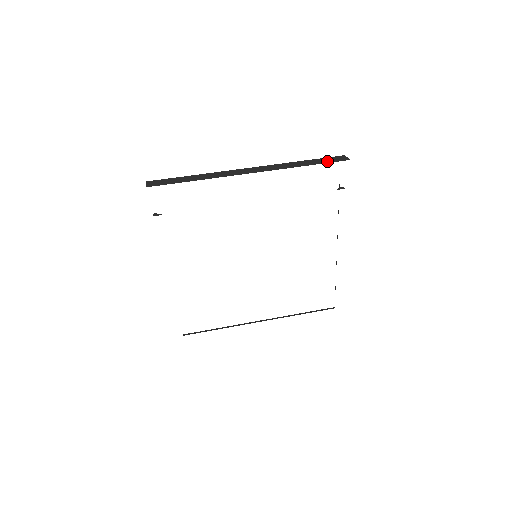
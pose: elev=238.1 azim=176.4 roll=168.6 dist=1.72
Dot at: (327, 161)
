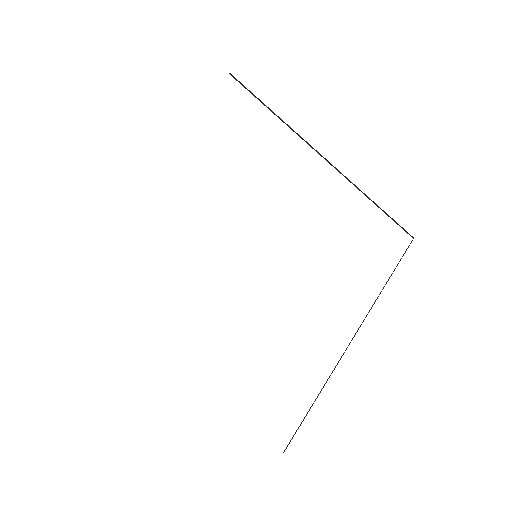
Dot at: occluded
